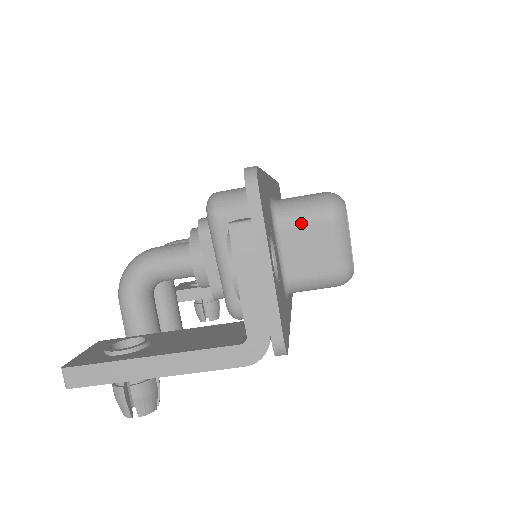
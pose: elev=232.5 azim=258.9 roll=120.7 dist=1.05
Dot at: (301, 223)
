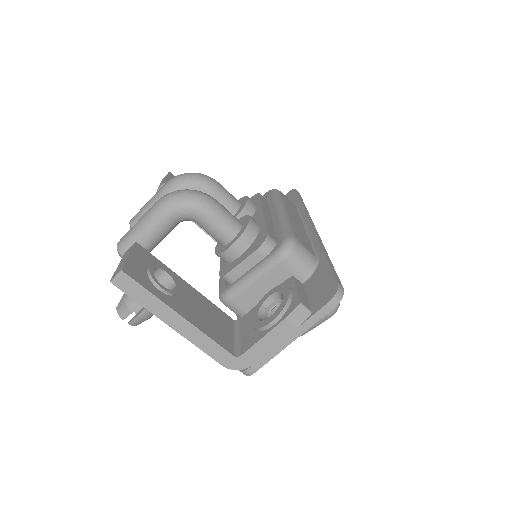
Dot at: occluded
